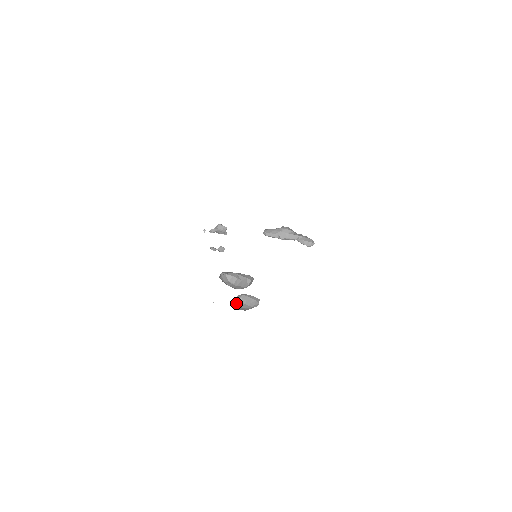
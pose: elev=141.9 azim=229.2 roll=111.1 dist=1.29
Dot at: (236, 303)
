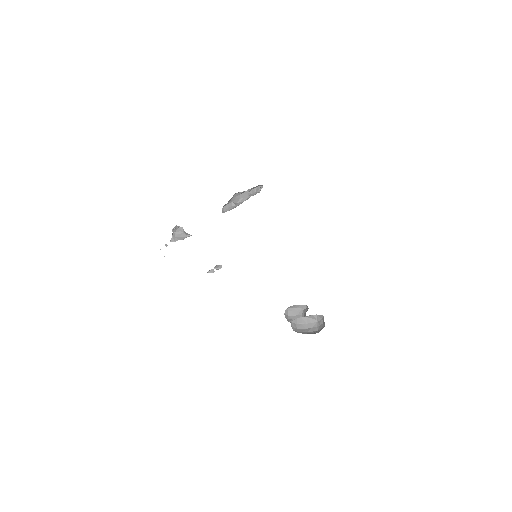
Dot at: (287, 316)
